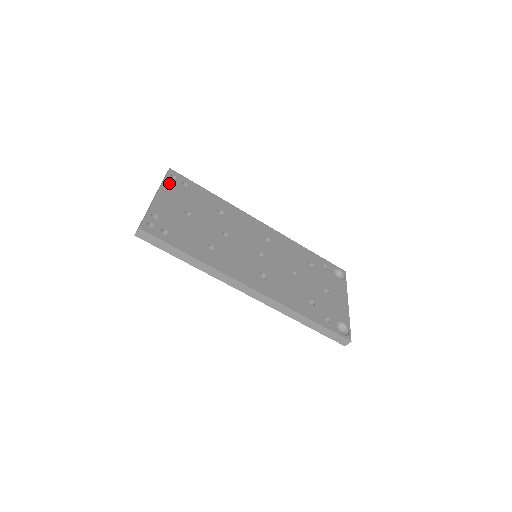
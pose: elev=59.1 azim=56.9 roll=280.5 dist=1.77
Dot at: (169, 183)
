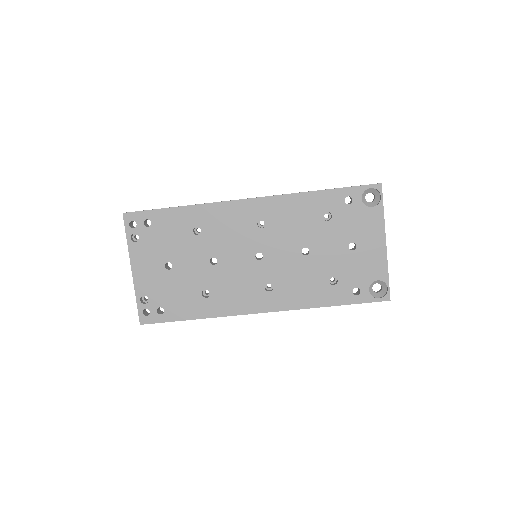
Dot at: (134, 233)
